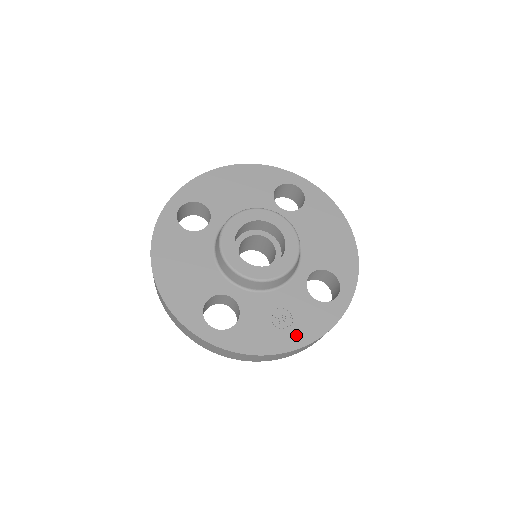
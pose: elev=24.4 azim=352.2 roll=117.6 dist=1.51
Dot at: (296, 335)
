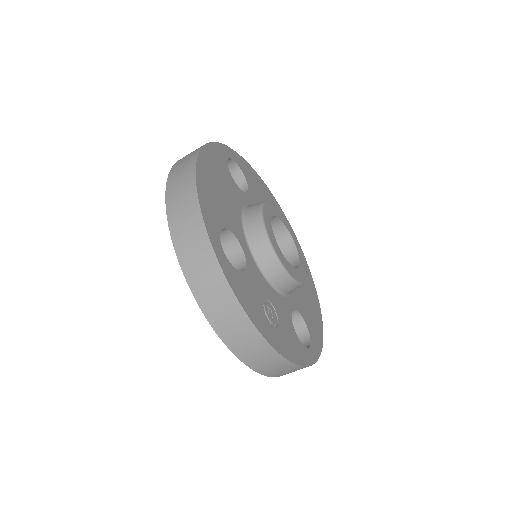
Dot at: (278, 338)
